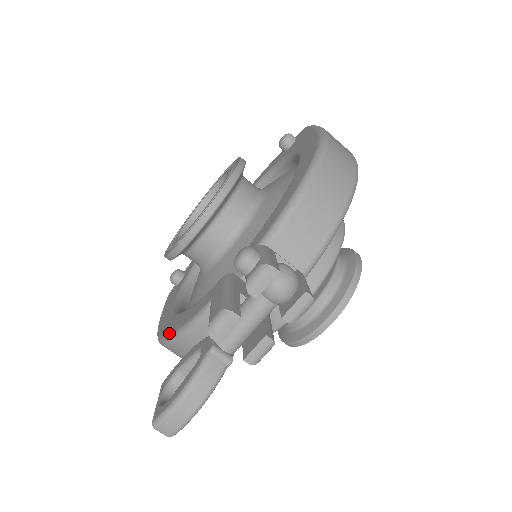
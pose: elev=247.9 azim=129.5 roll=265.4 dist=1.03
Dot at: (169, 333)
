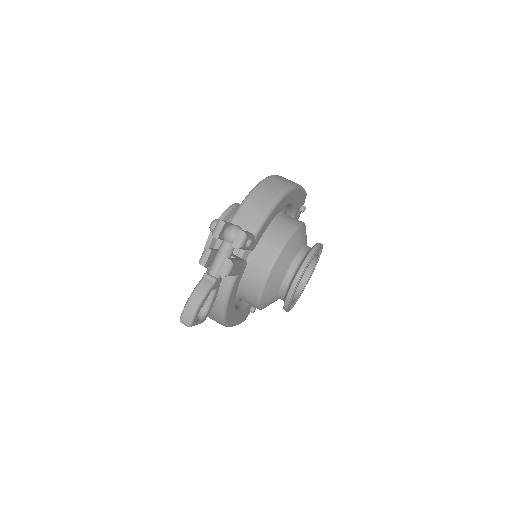
Dot at: occluded
